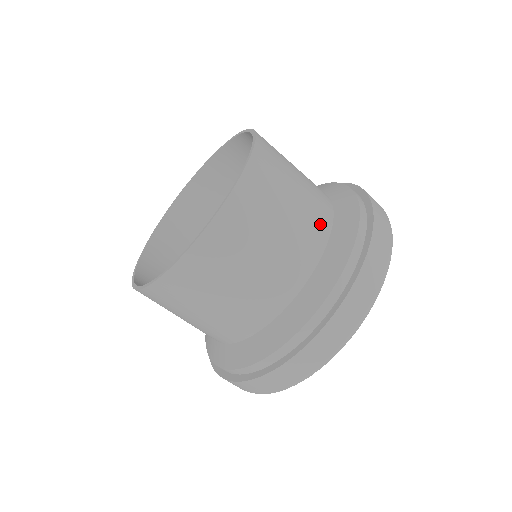
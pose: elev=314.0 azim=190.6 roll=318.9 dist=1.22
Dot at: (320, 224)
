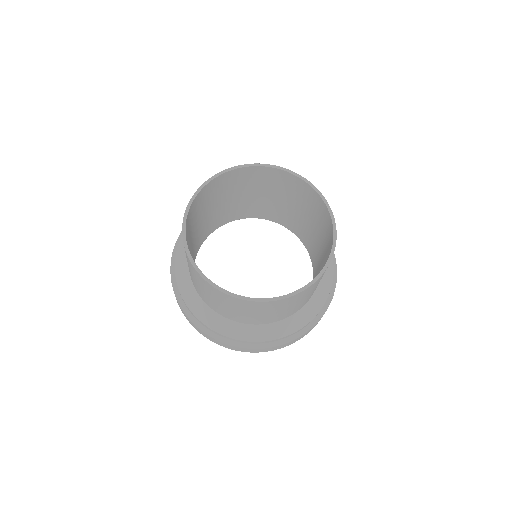
Dot at: occluded
